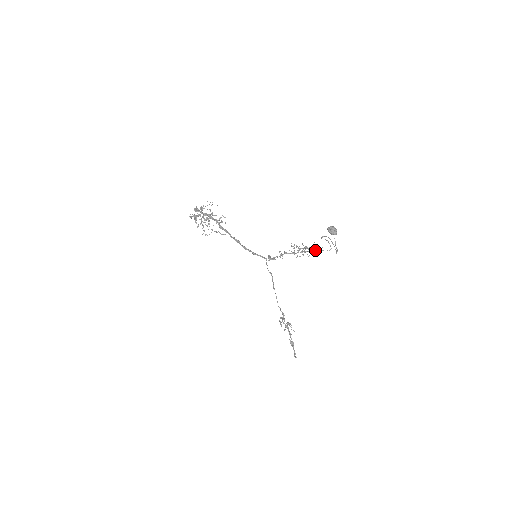
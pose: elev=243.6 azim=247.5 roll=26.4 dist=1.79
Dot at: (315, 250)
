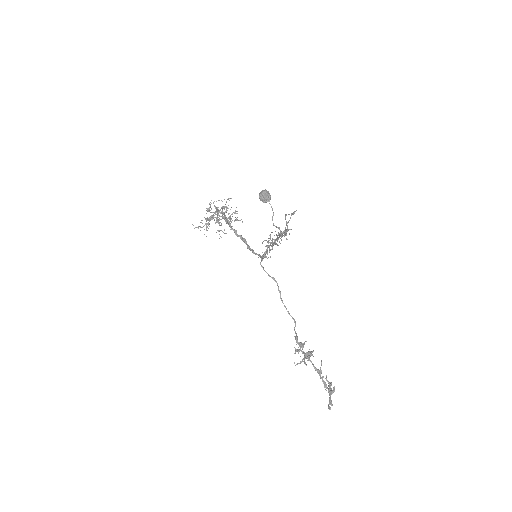
Dot at: (279, 234)
